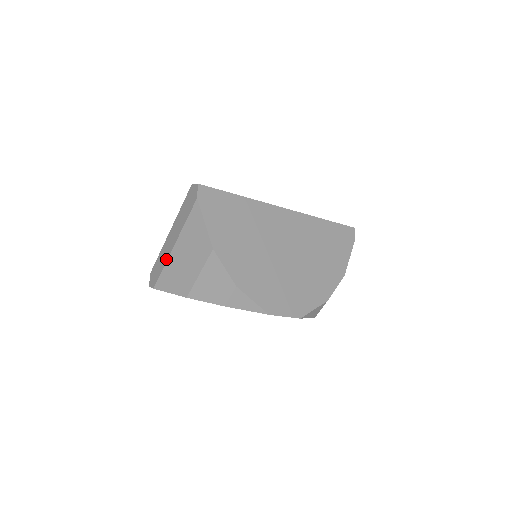
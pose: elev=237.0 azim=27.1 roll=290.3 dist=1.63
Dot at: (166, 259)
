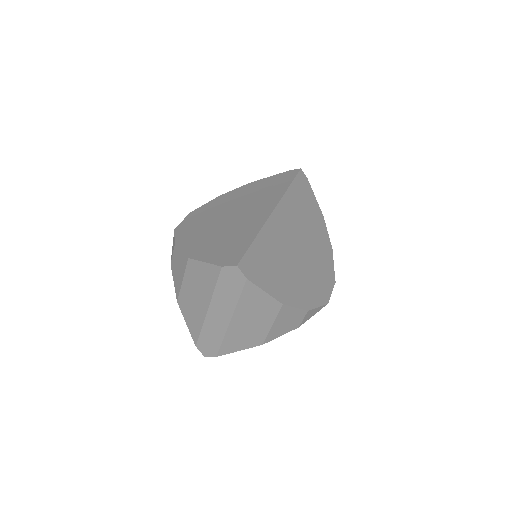
Dot at: (223, 333)
